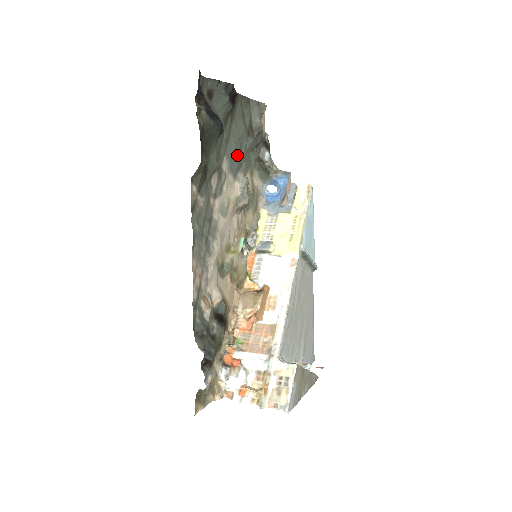
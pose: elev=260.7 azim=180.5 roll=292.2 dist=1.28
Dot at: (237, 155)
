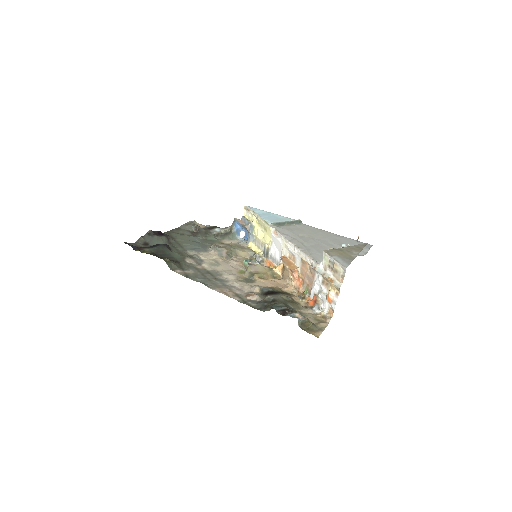
Dot at: (196, 245)
